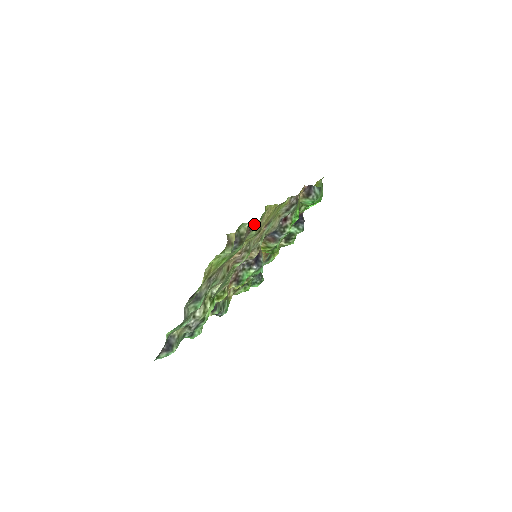
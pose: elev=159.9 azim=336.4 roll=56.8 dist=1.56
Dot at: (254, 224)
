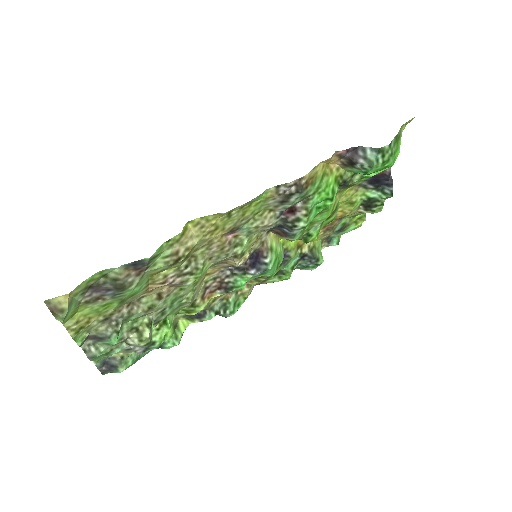
Dot at: (139, 263)
